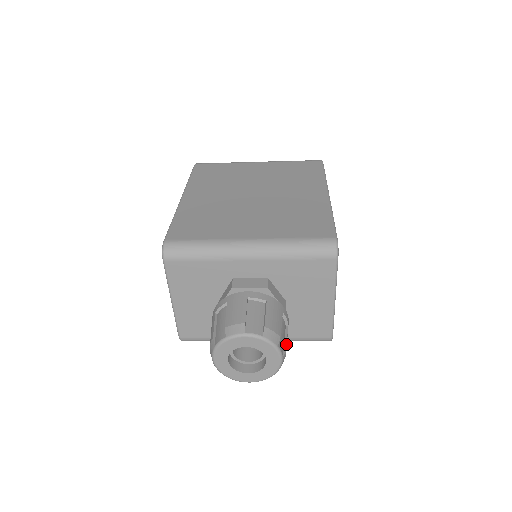
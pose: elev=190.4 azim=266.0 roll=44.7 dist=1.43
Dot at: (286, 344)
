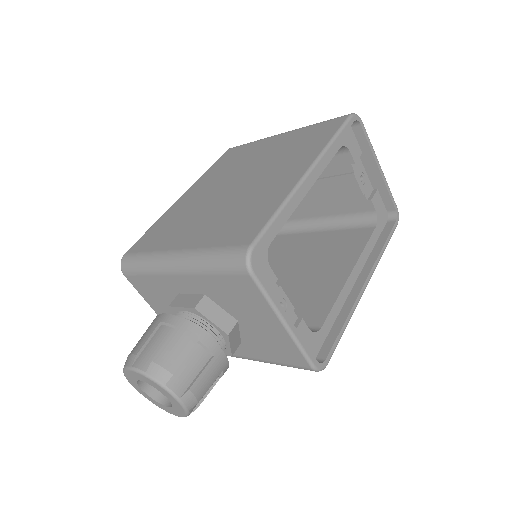
Dot at: (195, 381)
